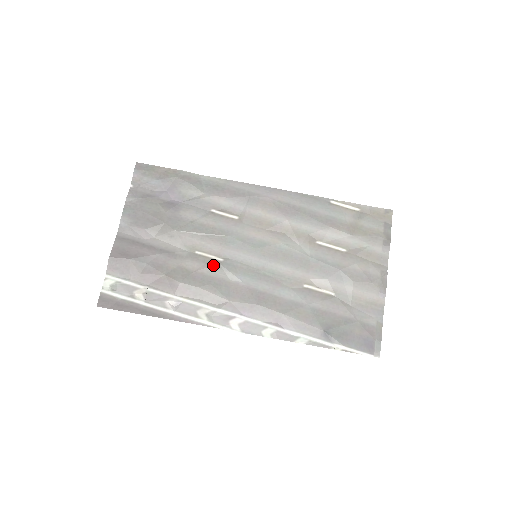
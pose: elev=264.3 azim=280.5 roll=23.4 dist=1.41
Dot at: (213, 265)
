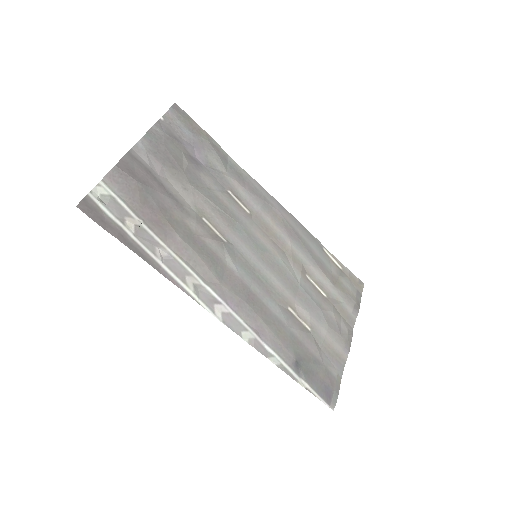
Dot at: (216, 240)
